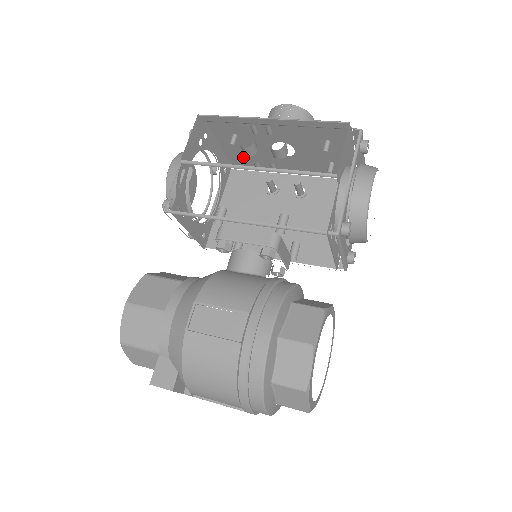
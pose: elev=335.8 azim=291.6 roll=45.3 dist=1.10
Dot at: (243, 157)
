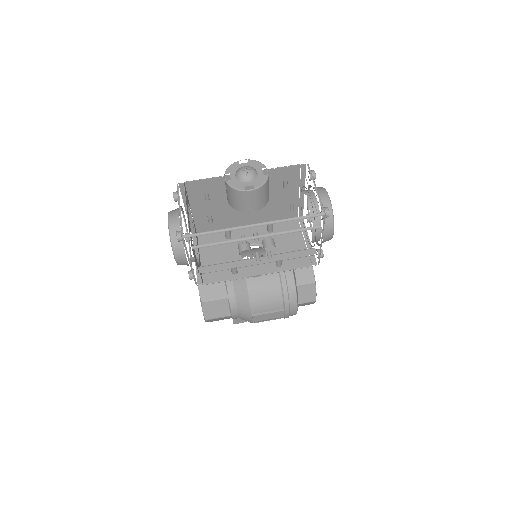
Dot at: (206, 196)
